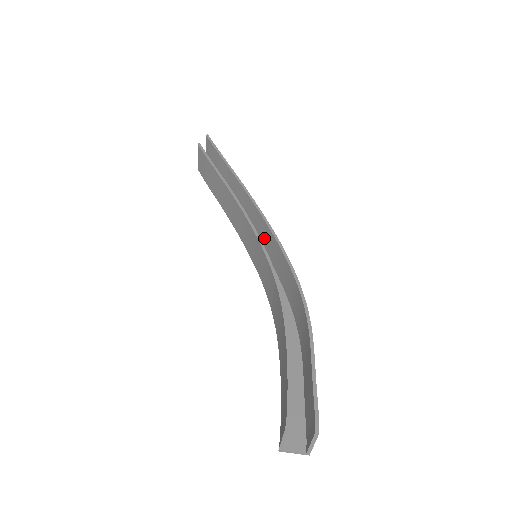
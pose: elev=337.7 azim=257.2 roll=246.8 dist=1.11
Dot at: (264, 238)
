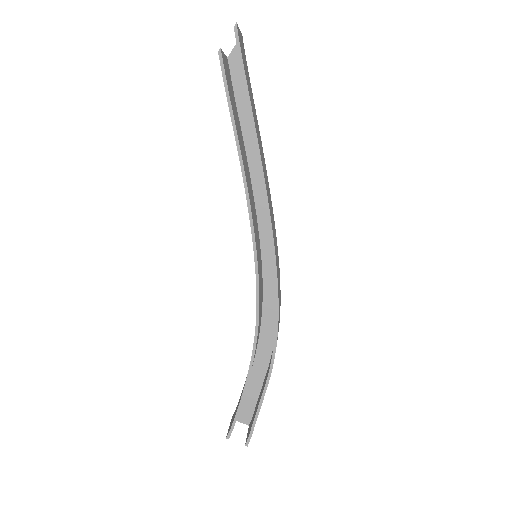
Dot at: occluded
